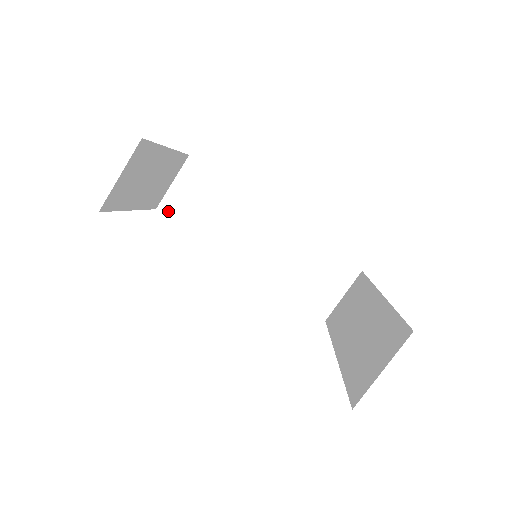
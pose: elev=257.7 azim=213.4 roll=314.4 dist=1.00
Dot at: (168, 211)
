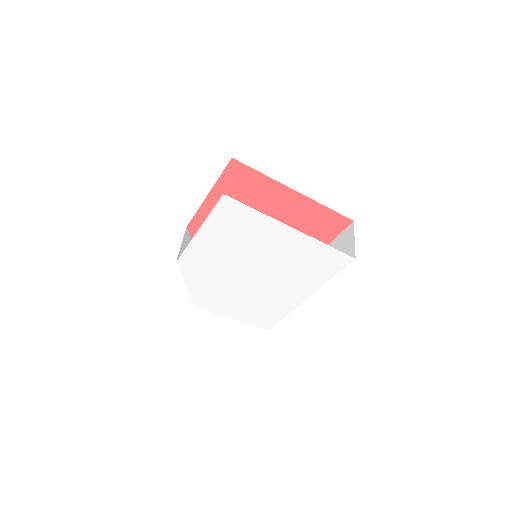
Dot at: occluded
